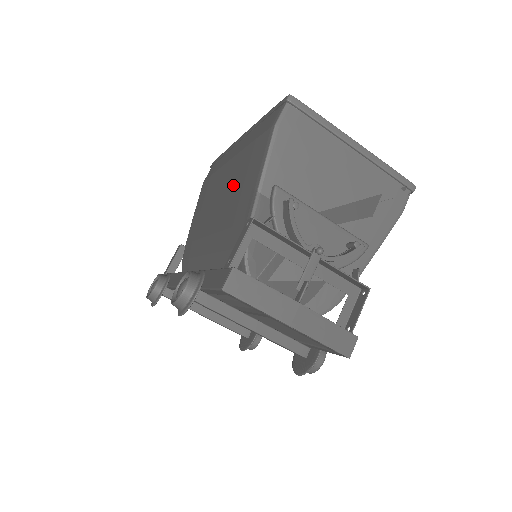
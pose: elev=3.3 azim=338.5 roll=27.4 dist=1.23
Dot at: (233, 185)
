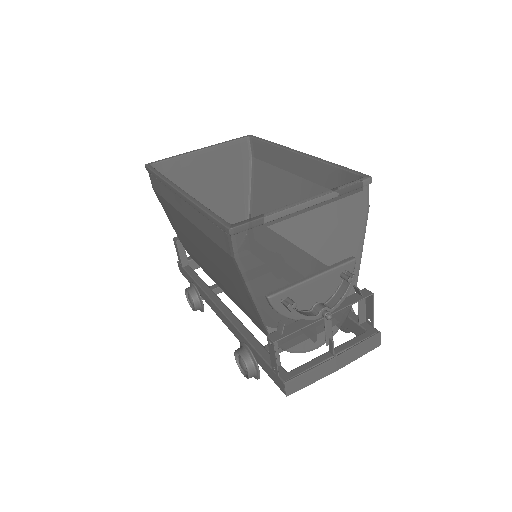
Dot at: (214, 261)
